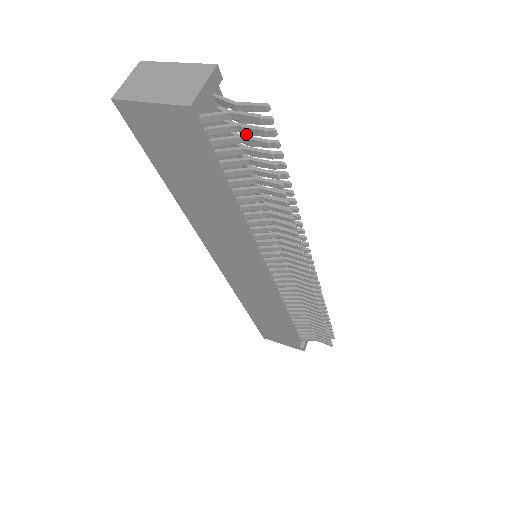
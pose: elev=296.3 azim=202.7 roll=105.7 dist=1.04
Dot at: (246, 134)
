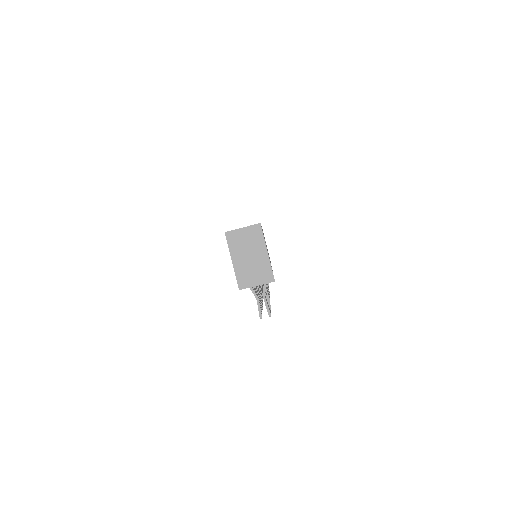
Dot at: occluded
